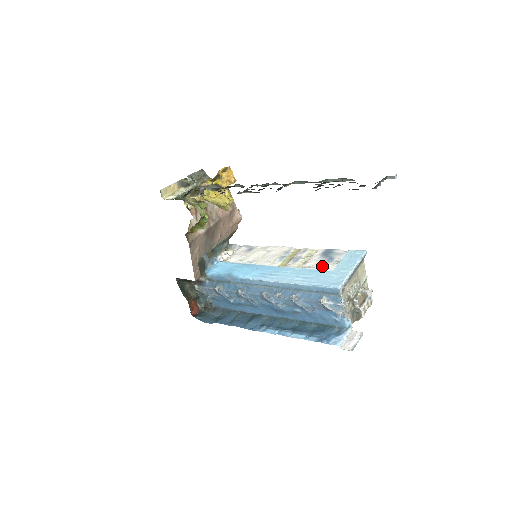
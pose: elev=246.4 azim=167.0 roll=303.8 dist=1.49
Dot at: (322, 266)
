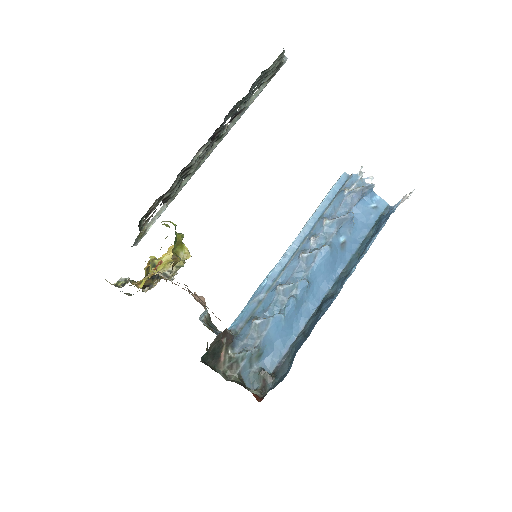
Dot at: occluded
